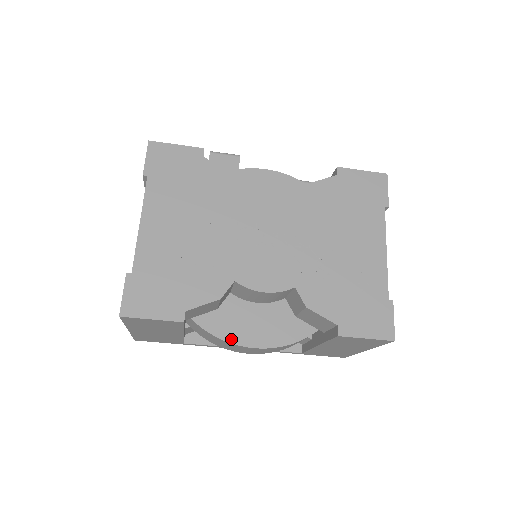
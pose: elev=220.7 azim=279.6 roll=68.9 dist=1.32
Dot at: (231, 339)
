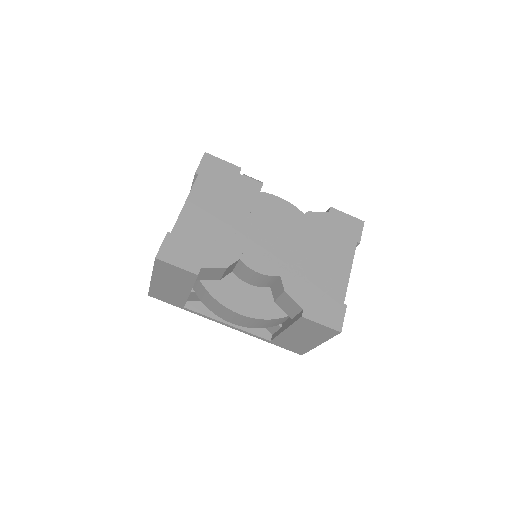
Dot at: (224, 303)
